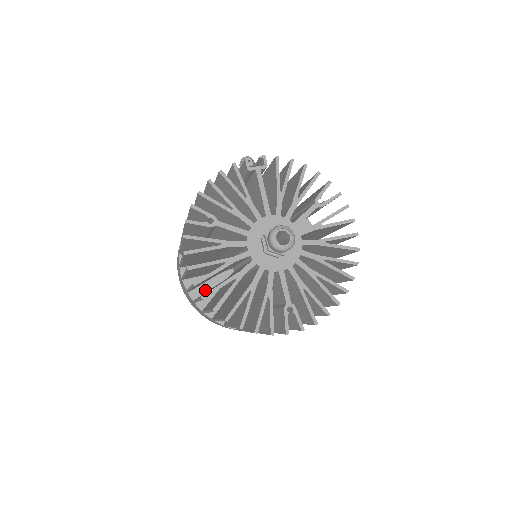
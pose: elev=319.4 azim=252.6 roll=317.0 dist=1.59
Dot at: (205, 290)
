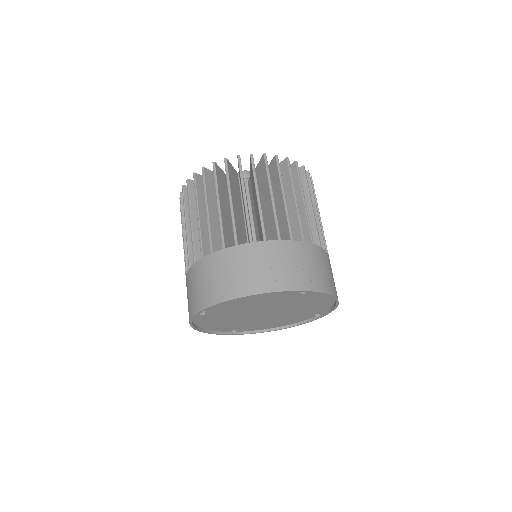
Dot at: occluded
